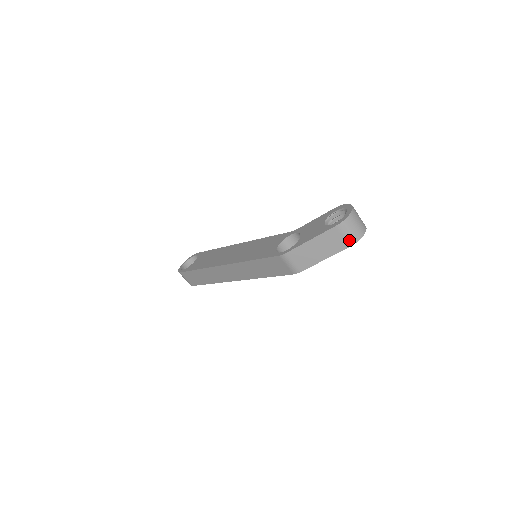
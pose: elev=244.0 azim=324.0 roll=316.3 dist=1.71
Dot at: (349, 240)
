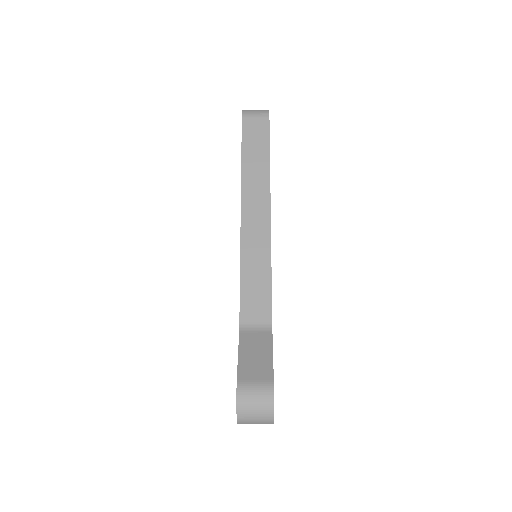
Dot at: occluded
